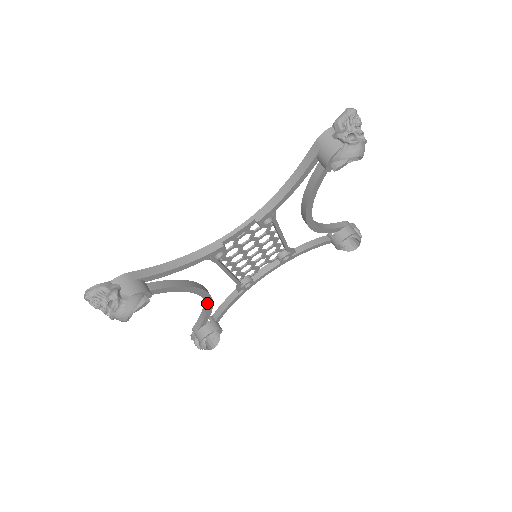
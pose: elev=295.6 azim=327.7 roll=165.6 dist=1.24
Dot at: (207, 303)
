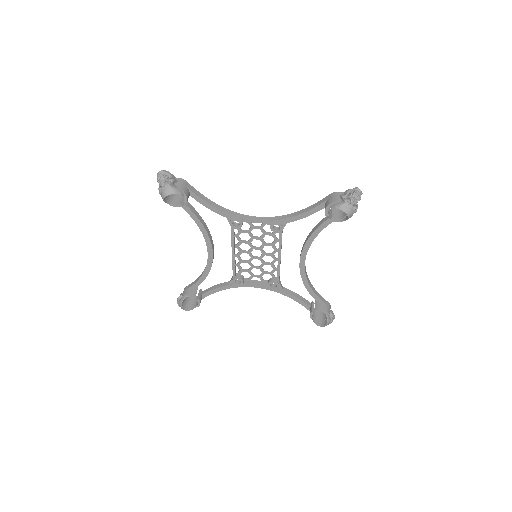
Dot at: (207, 265)
